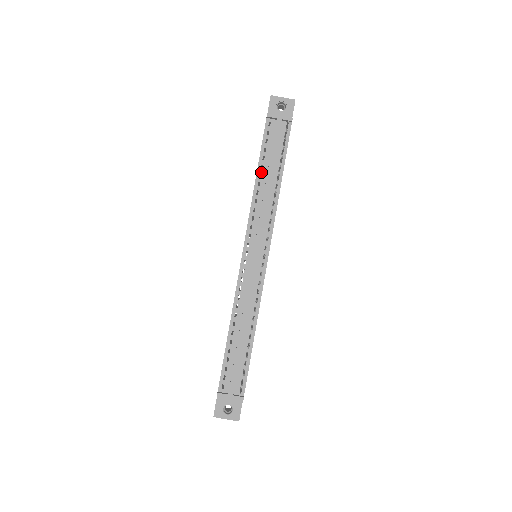
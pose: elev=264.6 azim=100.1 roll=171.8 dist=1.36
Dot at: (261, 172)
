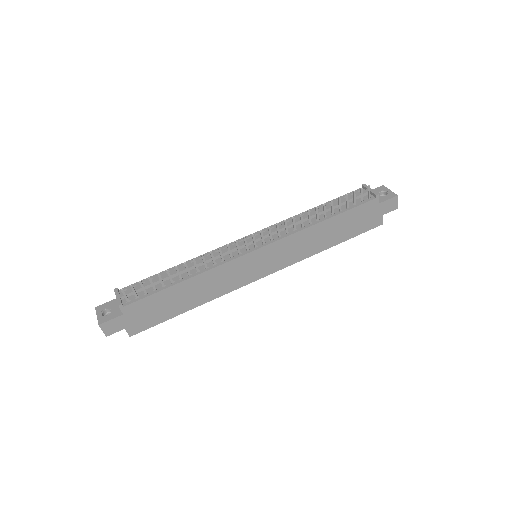
Dot at: (320, 208)
